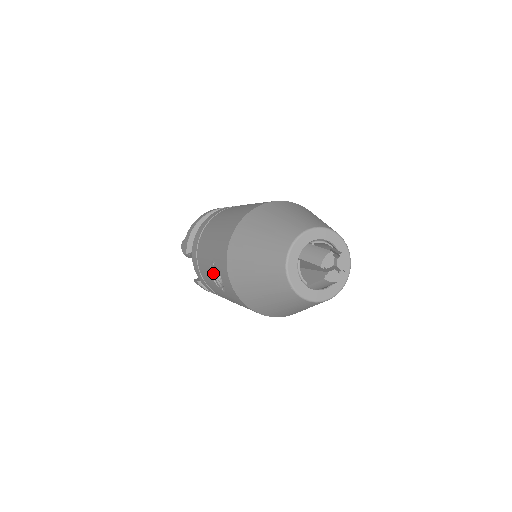
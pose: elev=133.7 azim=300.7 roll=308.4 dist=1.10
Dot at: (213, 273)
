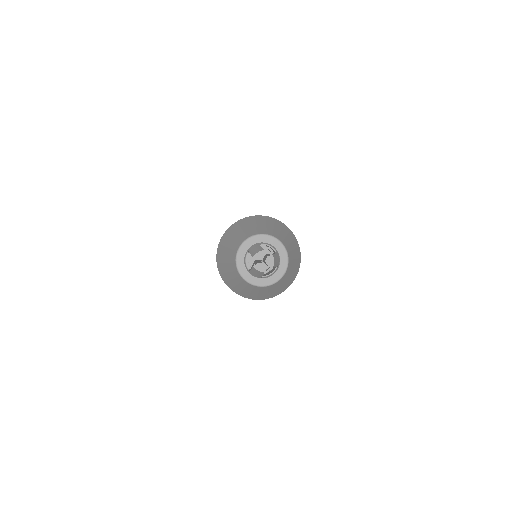
Dot at: occluded
